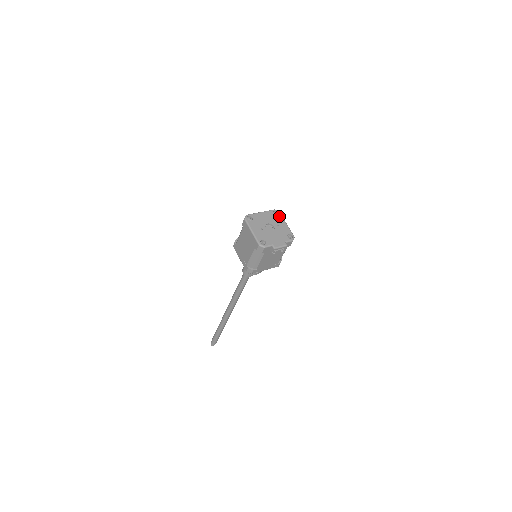
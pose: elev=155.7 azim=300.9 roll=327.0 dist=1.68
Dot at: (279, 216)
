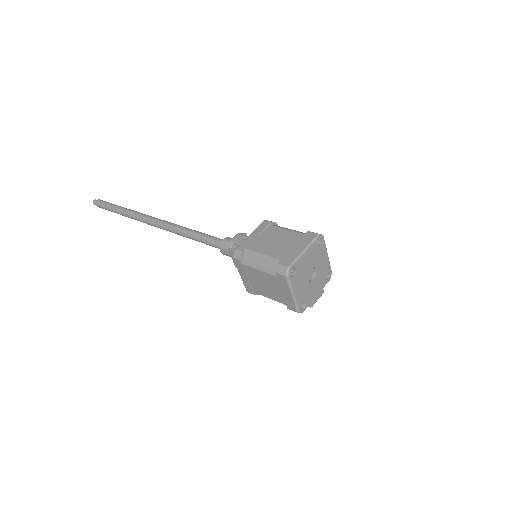
Dot at: (323, 246)
